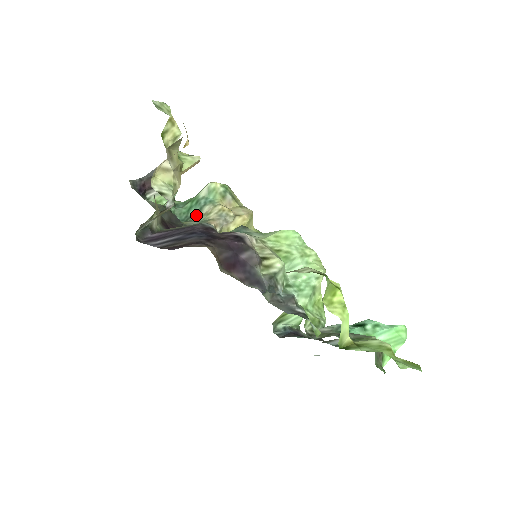
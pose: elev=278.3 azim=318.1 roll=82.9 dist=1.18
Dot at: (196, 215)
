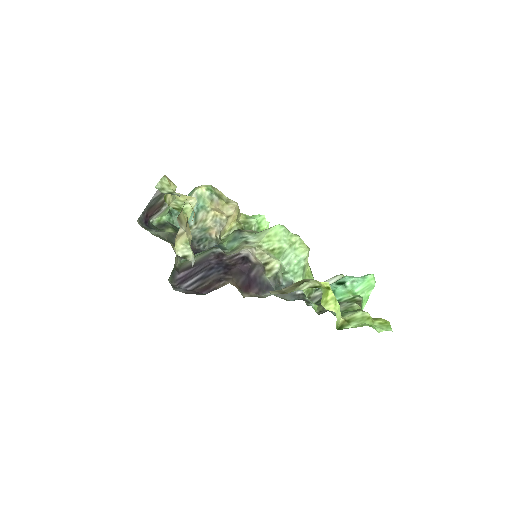
Dot at: (193, 221)
